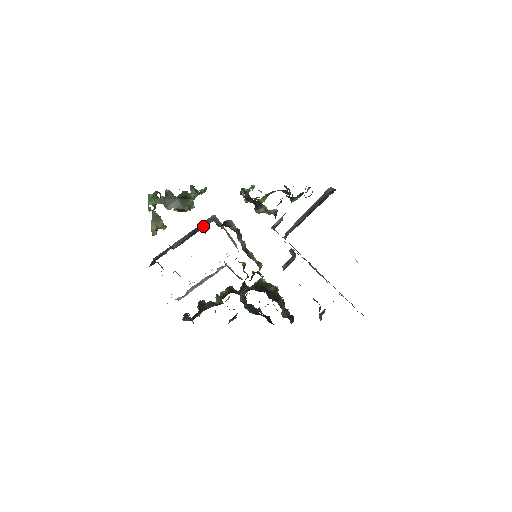
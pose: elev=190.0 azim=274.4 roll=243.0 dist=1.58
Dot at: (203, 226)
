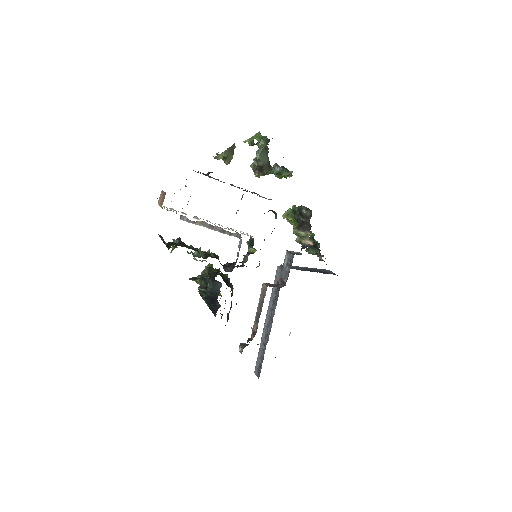
Dot at: (261, 196)
